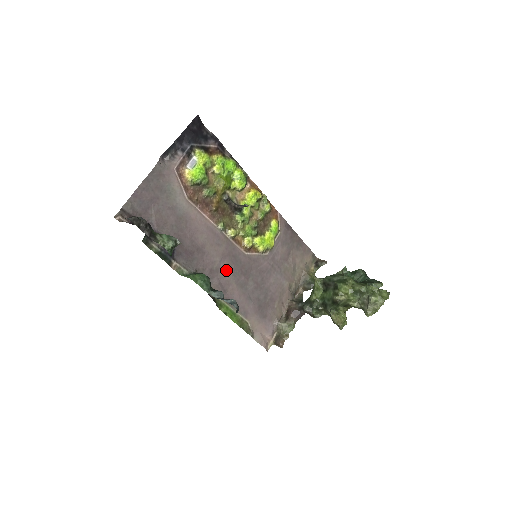
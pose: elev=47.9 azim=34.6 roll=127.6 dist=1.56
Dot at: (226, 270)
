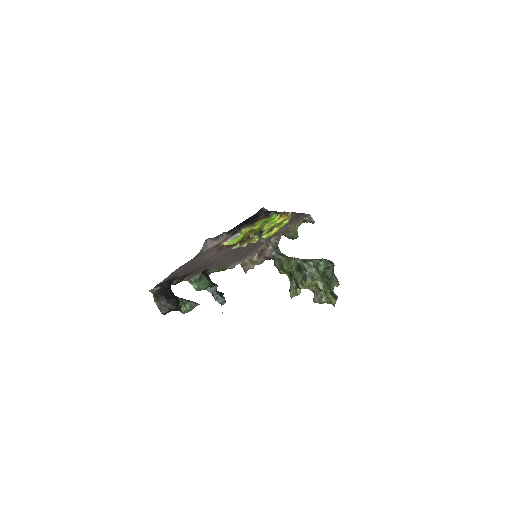
Dot at: (226, 259)
